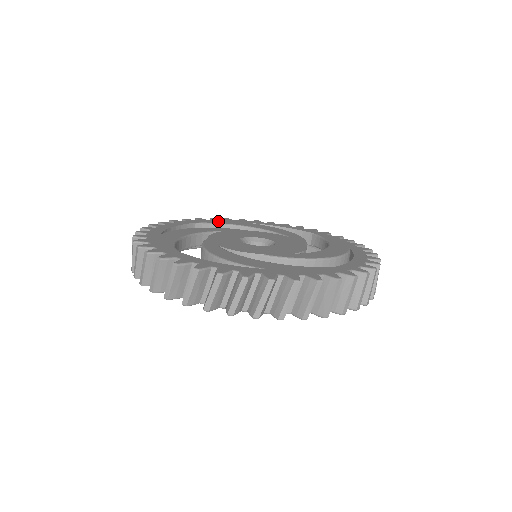
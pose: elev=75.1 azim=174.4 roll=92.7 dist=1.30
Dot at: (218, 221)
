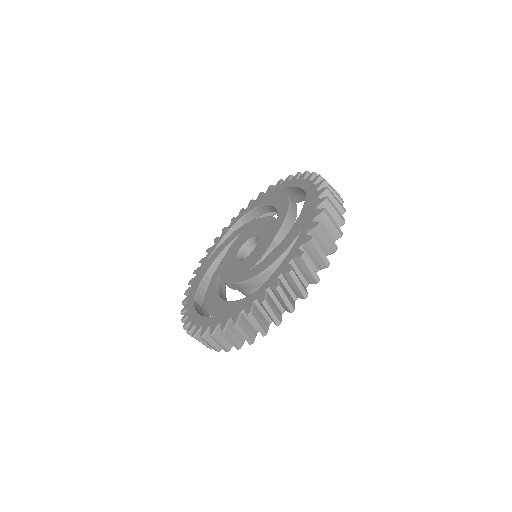
Dot at: (195, 286)
